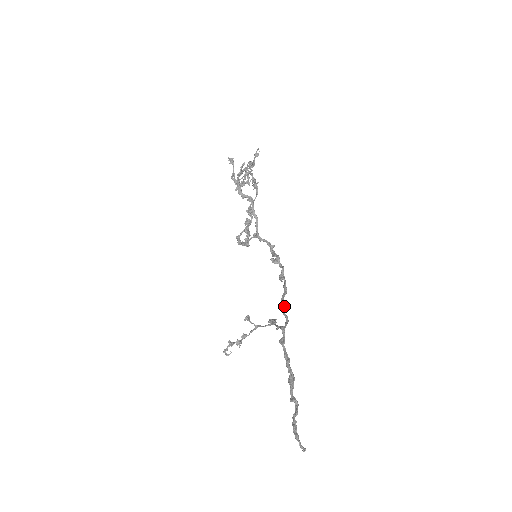
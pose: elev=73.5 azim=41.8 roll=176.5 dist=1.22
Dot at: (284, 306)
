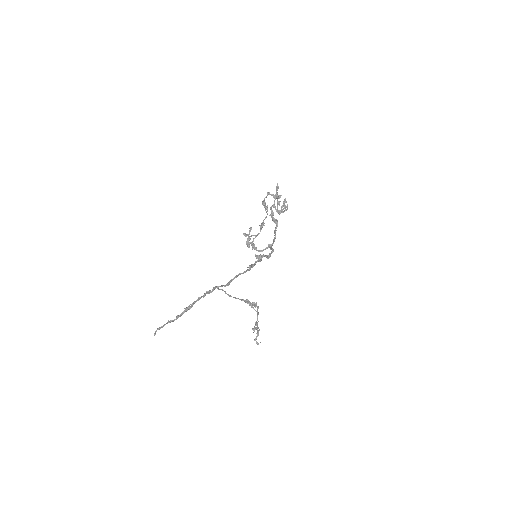
Dot at: occluded
